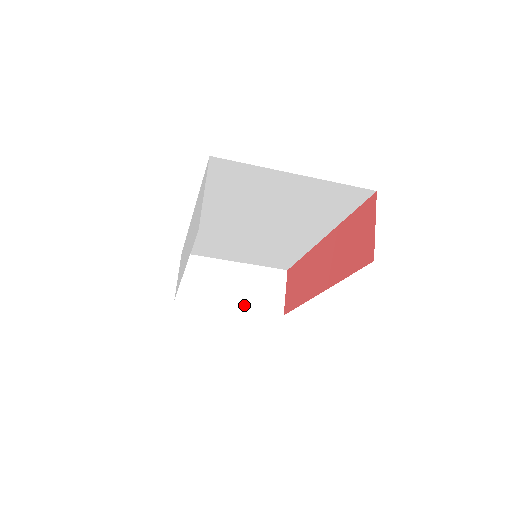
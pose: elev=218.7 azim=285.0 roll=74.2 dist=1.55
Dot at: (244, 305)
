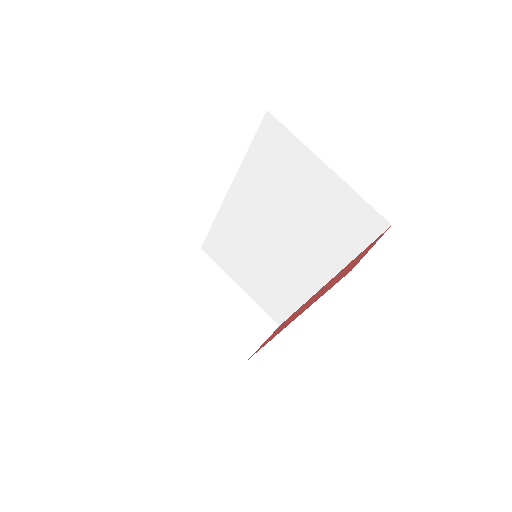
Dot at: (220, 324)
